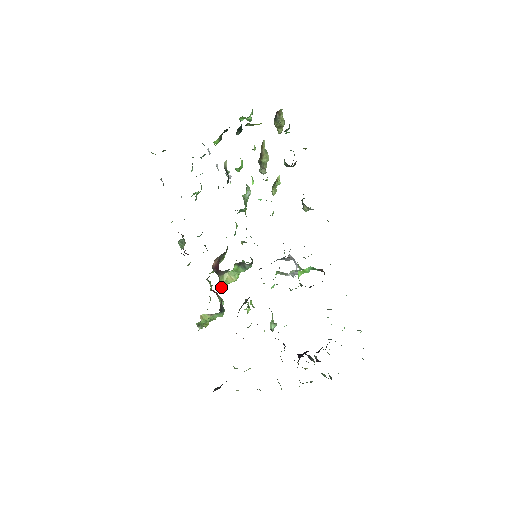
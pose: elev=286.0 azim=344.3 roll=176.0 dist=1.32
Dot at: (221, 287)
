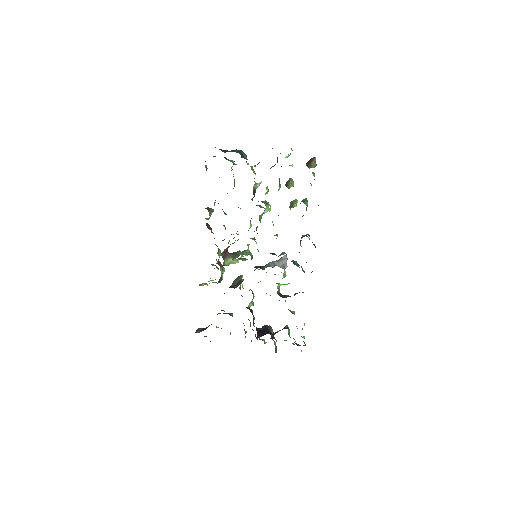
Dot at: (225, 265)
